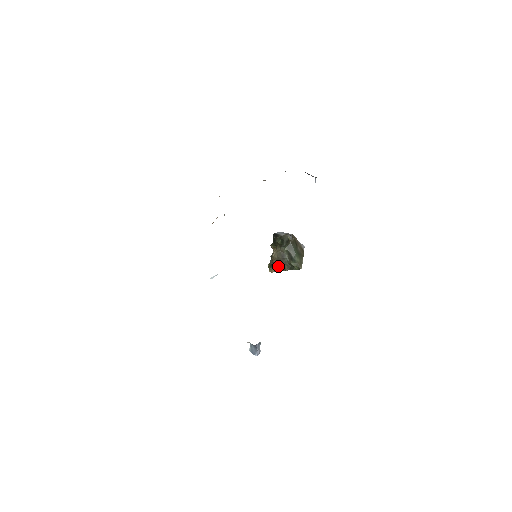
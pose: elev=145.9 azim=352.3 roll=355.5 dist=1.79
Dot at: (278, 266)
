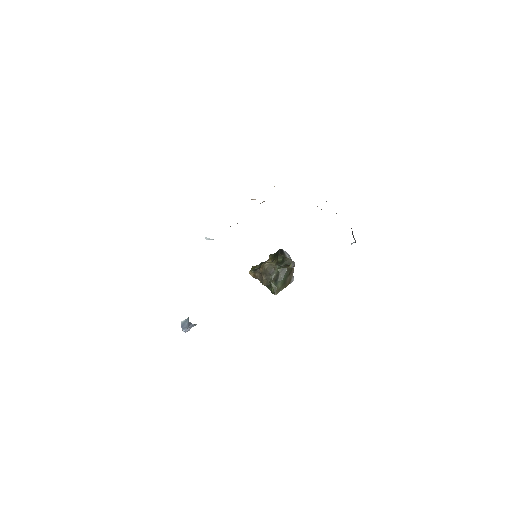
Dot at: (260, 275)
